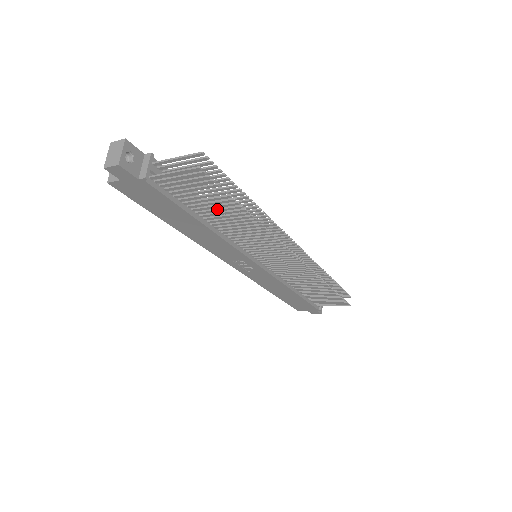
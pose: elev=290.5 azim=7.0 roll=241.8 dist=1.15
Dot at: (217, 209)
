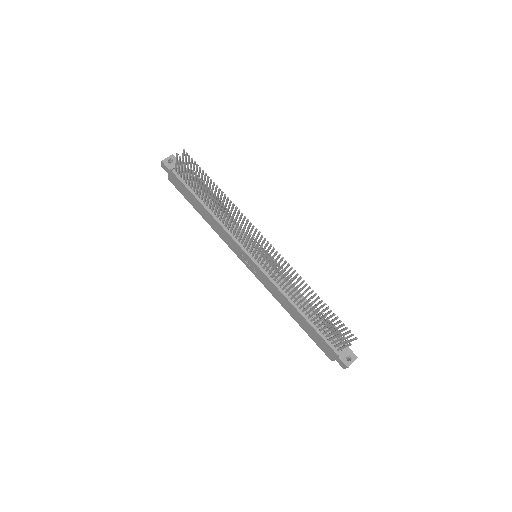
Dot at: (202, 191)
